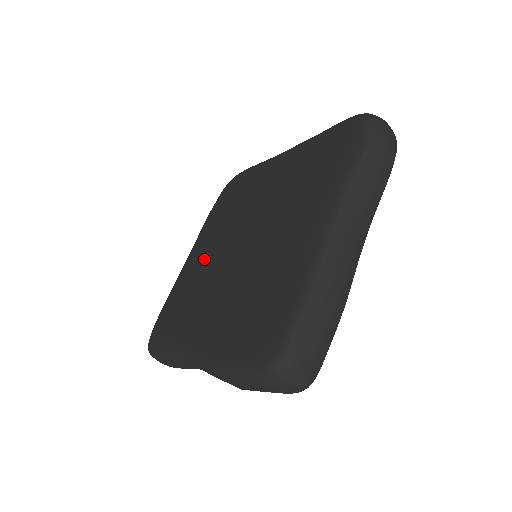
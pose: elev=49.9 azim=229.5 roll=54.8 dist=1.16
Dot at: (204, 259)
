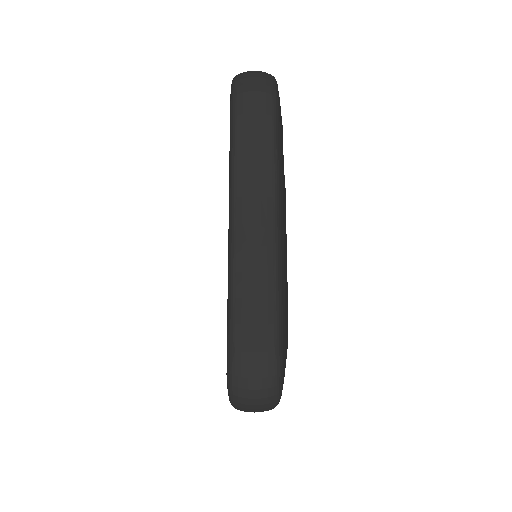
Dot at: occluded
